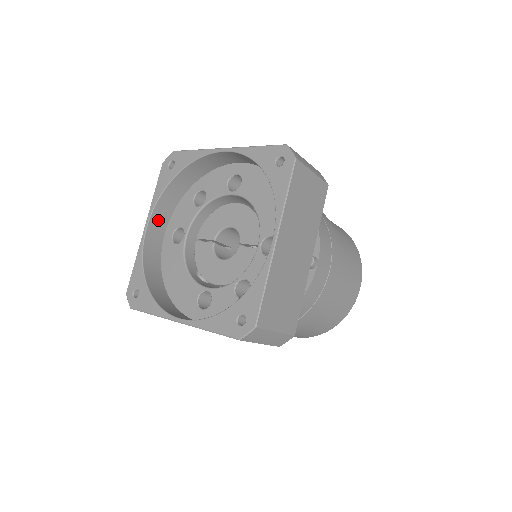
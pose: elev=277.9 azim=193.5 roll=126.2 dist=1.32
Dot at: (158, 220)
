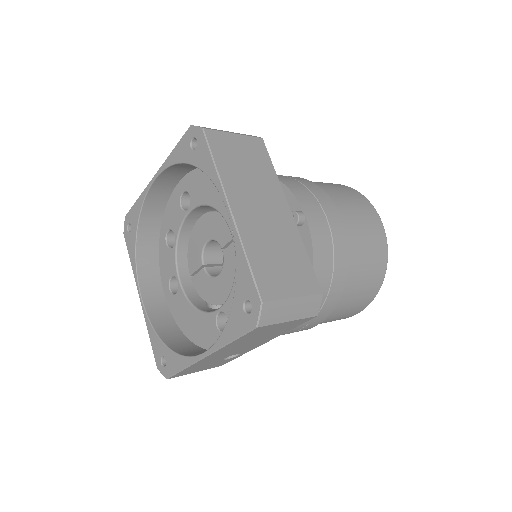
Dot at: (149, 284)
